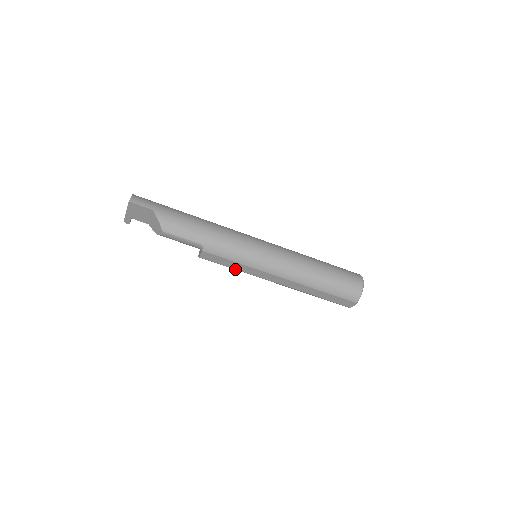
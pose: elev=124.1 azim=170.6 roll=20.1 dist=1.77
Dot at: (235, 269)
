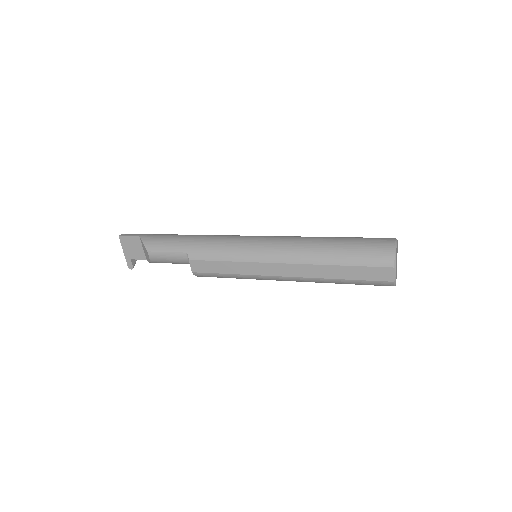
Dot at: (233, 274)
